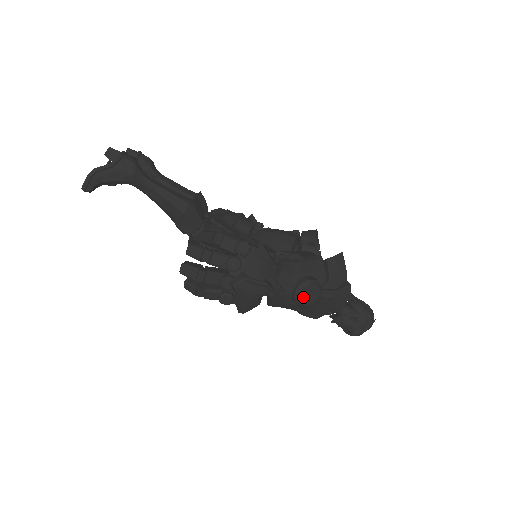
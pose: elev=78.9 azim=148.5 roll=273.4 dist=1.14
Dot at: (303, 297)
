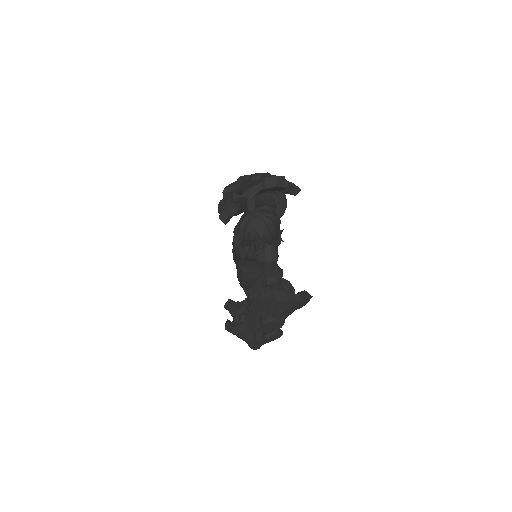
Dot at: occluded
